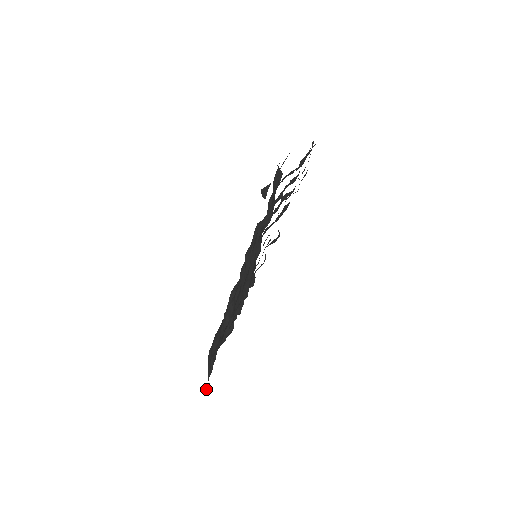
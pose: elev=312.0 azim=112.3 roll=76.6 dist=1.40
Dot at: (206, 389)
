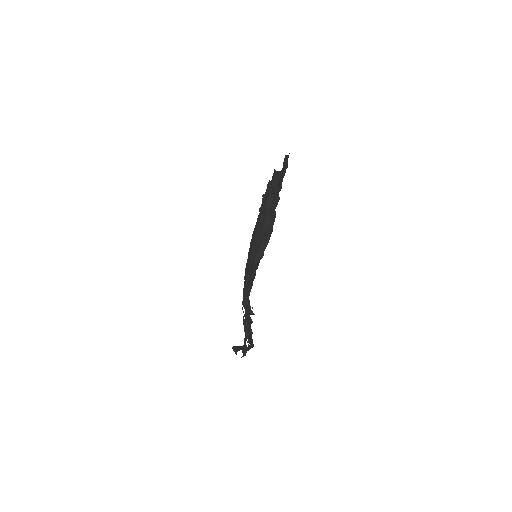
Dot at: occluded
